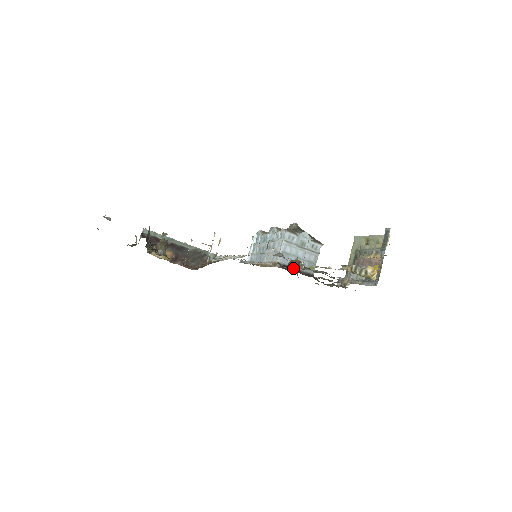
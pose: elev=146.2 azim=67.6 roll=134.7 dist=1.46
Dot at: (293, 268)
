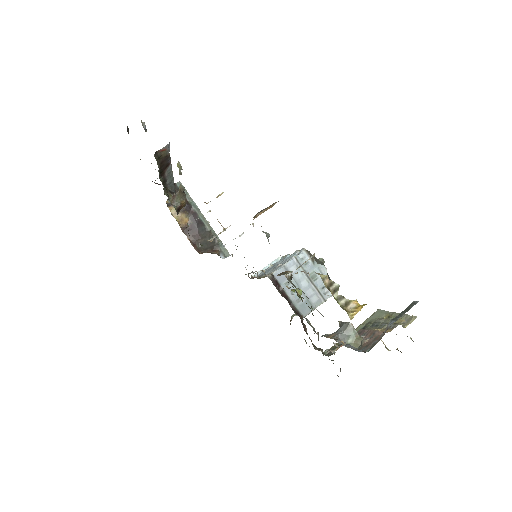
Dot at: (285, 293)
